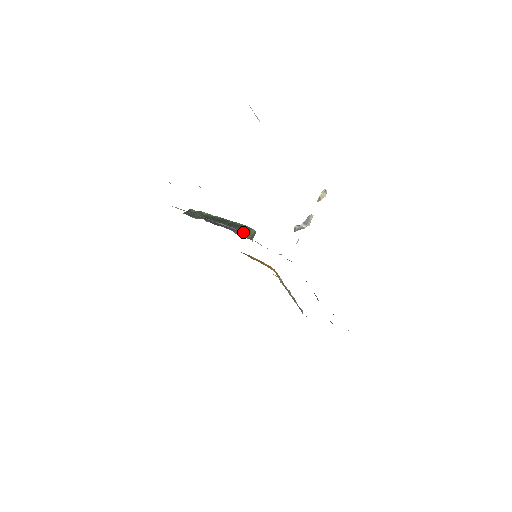
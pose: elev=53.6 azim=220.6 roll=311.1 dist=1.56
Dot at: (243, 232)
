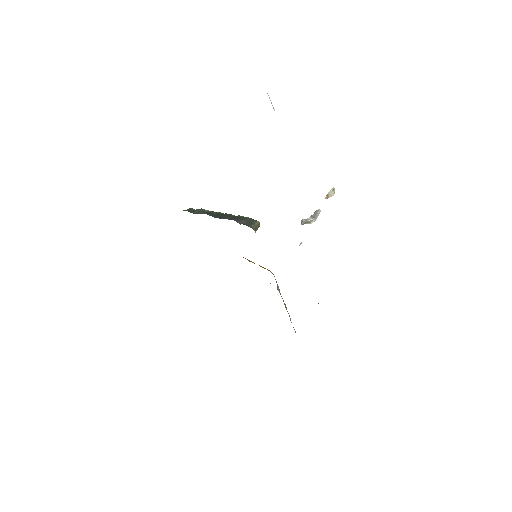
Dot at: (247, 223)
